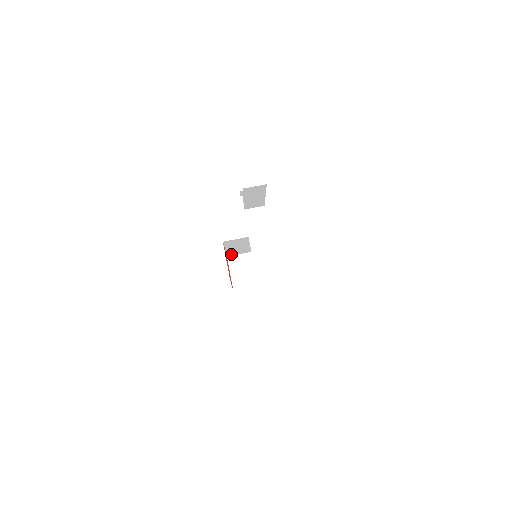
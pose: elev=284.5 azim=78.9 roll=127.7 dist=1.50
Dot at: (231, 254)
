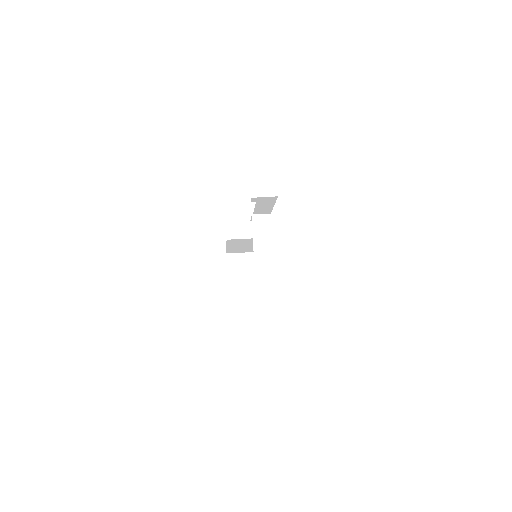
Dot at: (230, 252)
